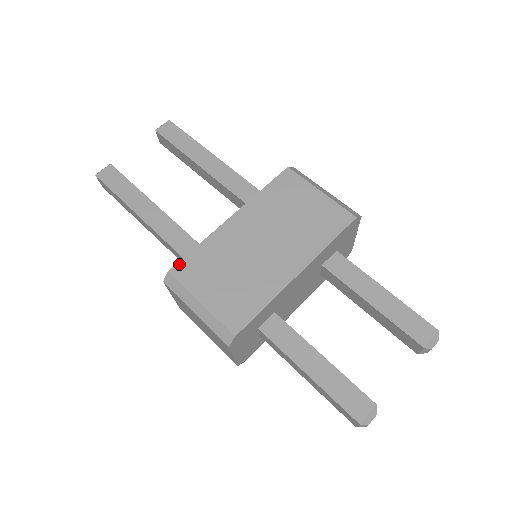
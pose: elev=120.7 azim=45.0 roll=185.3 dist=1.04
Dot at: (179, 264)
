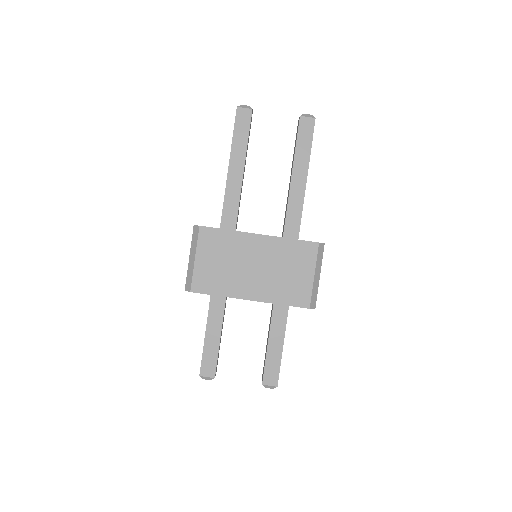
Dot at: (208, 228)
